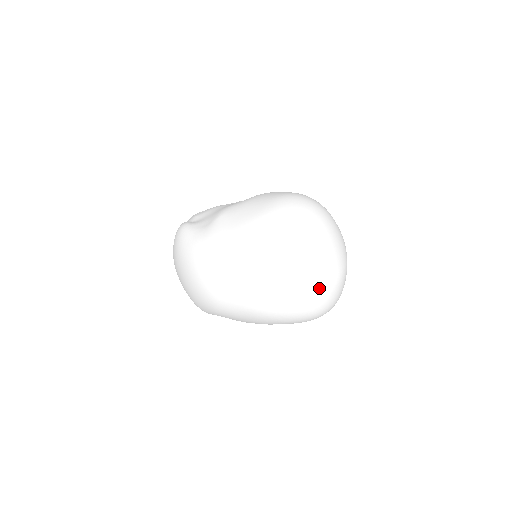
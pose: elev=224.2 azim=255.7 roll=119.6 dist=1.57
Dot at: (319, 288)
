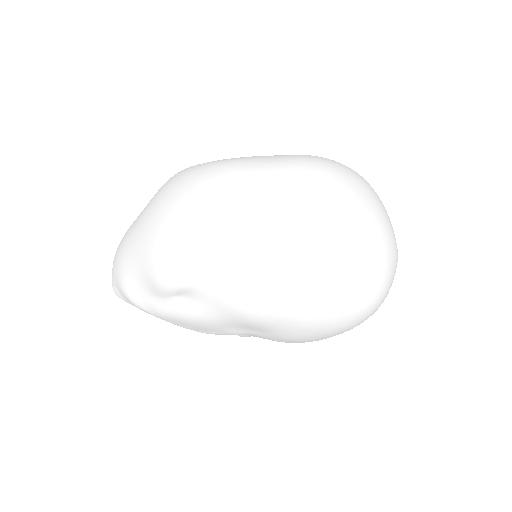
Dot at: (386, 236)
